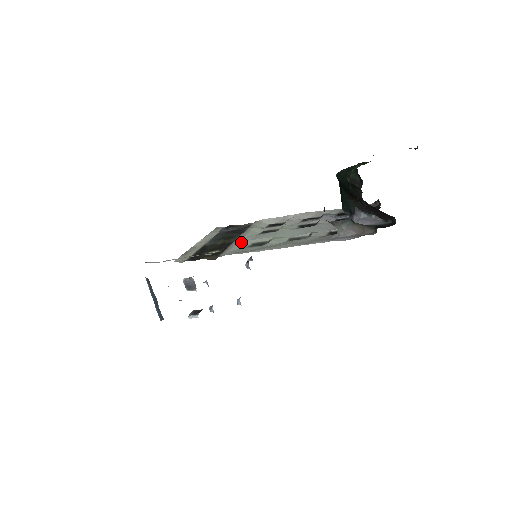
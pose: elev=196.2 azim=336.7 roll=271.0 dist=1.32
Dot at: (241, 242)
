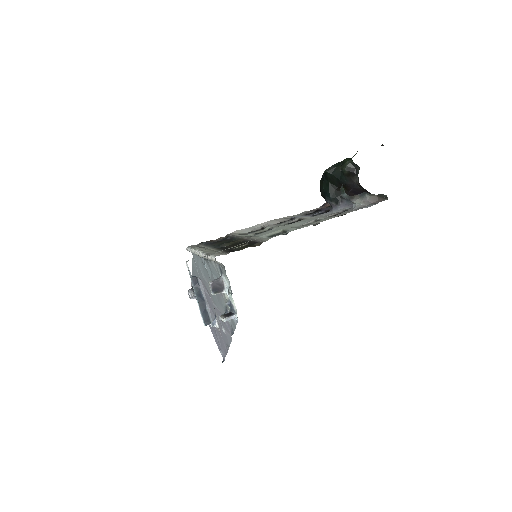
Dot at: (256, 237)
